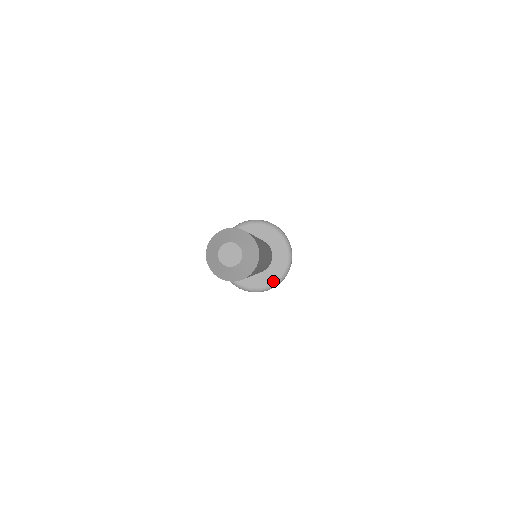
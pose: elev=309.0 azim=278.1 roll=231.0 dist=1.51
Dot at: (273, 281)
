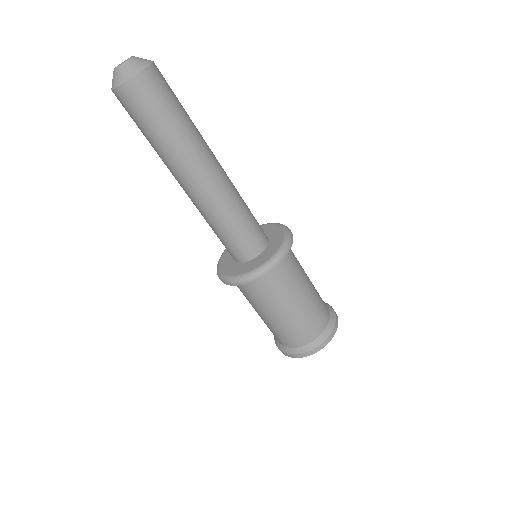
Dot at: (249, 270)
